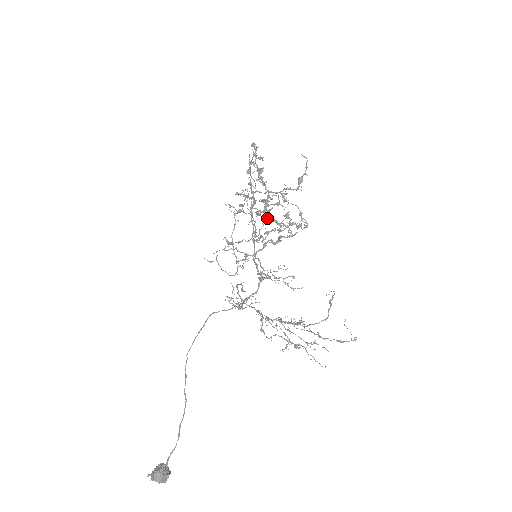
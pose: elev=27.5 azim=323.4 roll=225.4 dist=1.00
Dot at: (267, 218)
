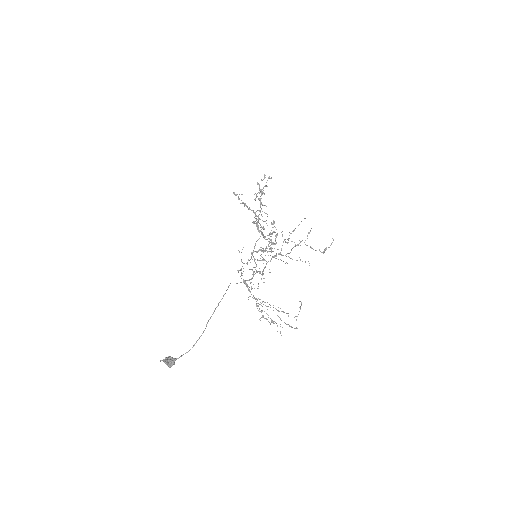
Dot at: (258, 228)
